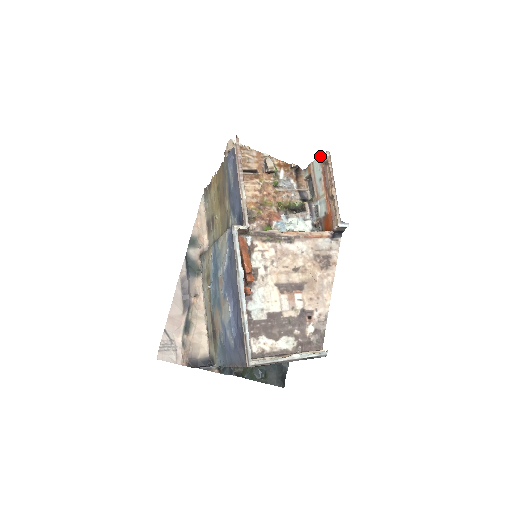
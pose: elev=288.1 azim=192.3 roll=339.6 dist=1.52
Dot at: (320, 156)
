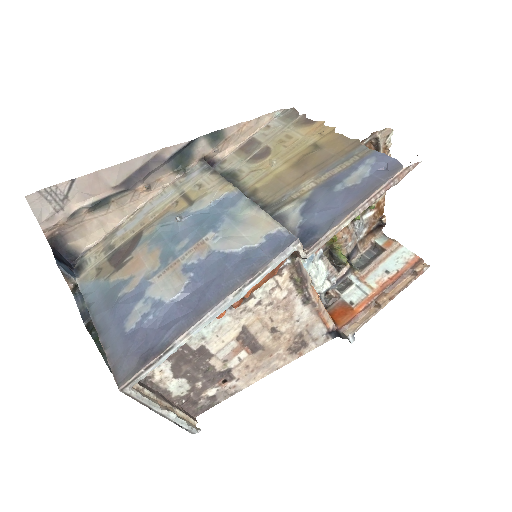
Dot at: (417, 256)
